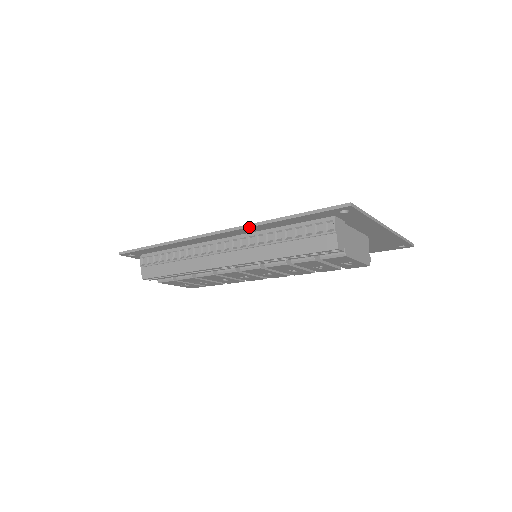
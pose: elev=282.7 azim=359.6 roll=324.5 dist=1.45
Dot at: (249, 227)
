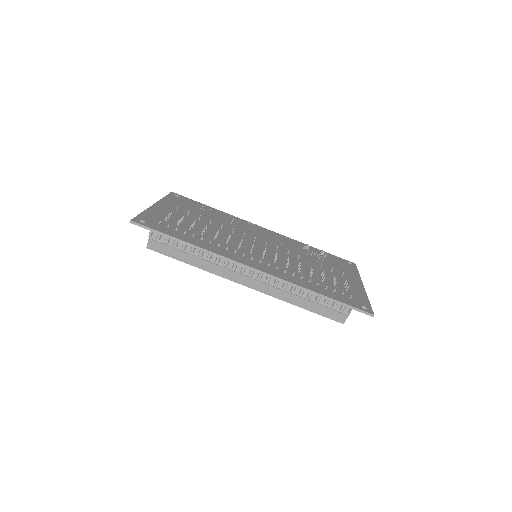
Dot at: (290, 284)
